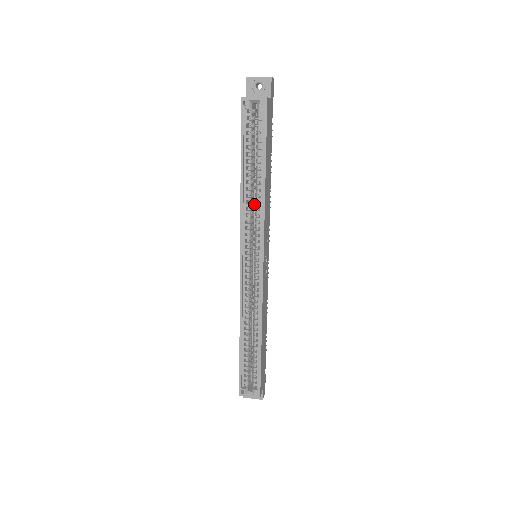
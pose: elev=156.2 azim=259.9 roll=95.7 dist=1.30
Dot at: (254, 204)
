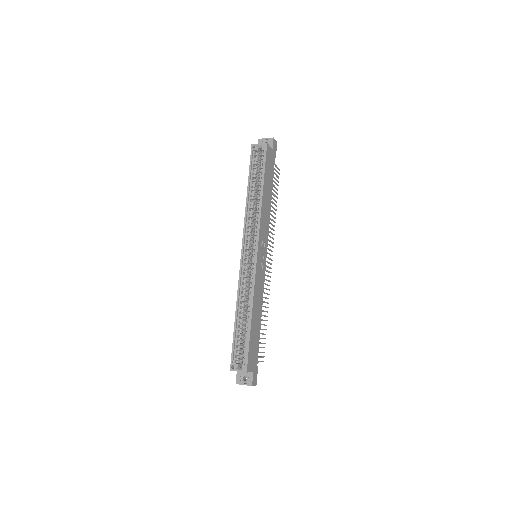
Dot at: occluded
